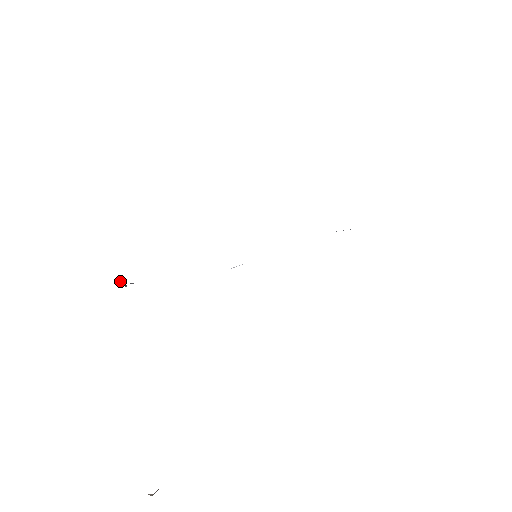
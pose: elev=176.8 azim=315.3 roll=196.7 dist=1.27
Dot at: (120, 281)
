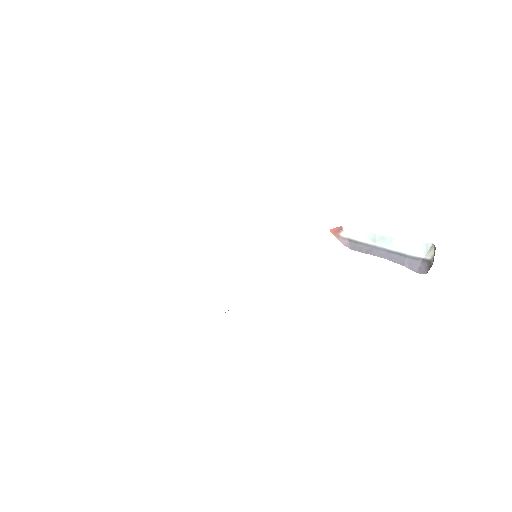
Dot at: occluded
